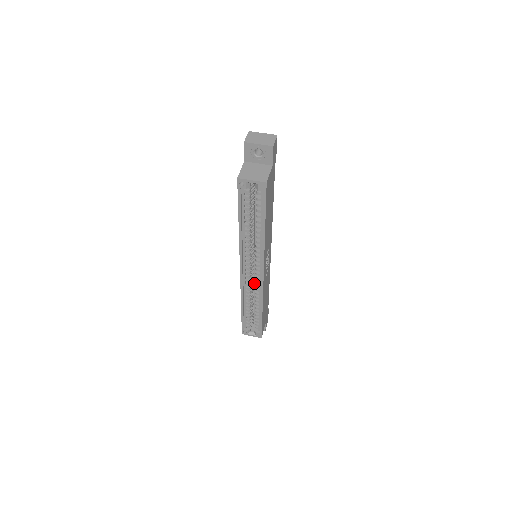
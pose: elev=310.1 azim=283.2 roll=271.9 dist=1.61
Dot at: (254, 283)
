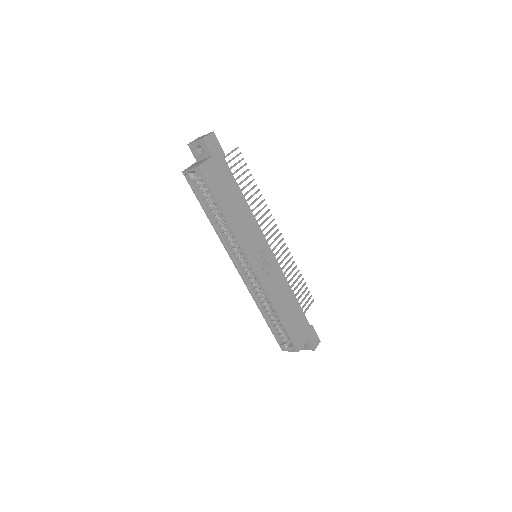
Dot at: occluded
